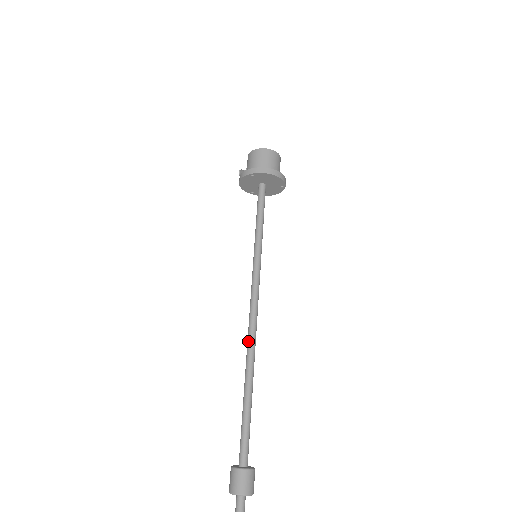
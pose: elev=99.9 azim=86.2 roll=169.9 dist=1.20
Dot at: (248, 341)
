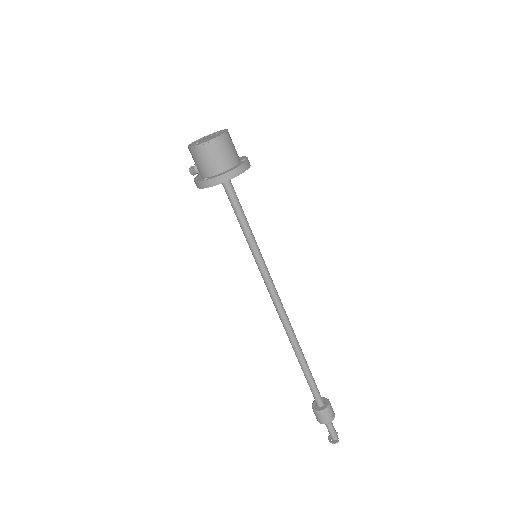
Dot at: (285, 330)
